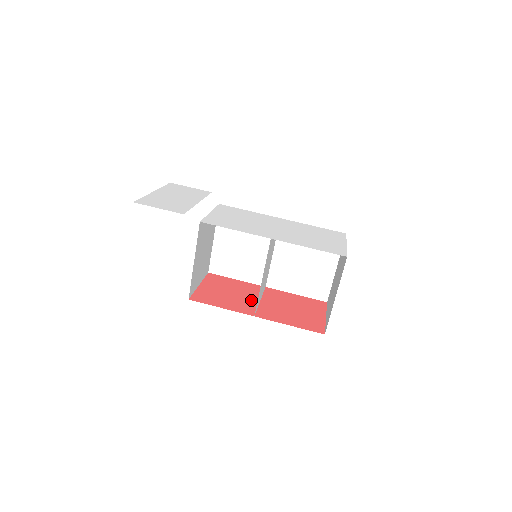
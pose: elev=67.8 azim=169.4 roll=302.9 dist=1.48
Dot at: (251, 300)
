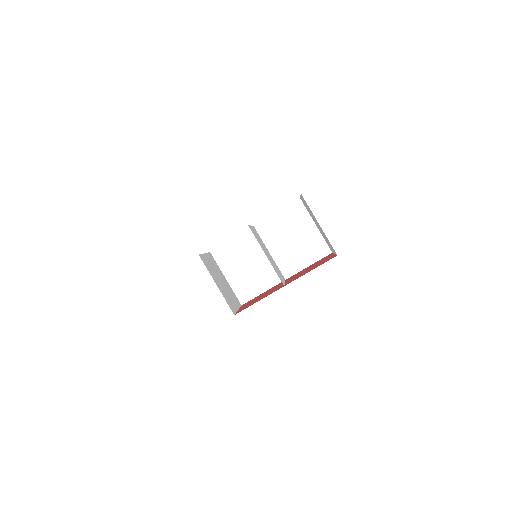
Dot at: occluded
